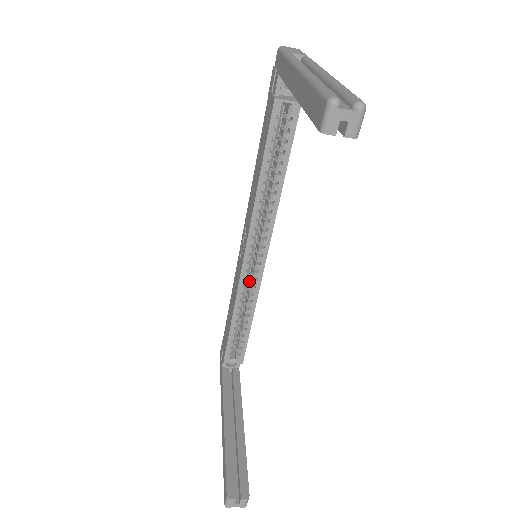
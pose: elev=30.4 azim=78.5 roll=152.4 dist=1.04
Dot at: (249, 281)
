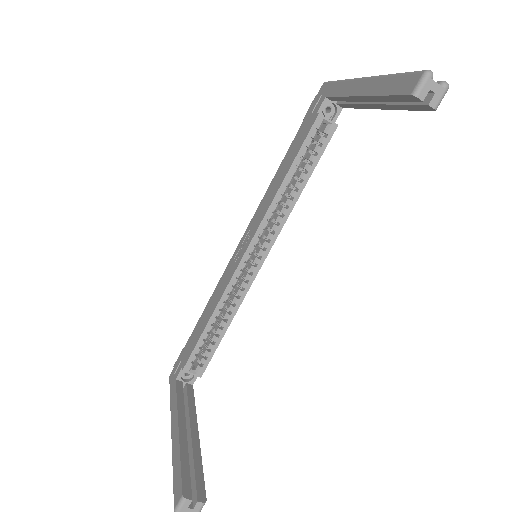
Dot at: (238, 284)
